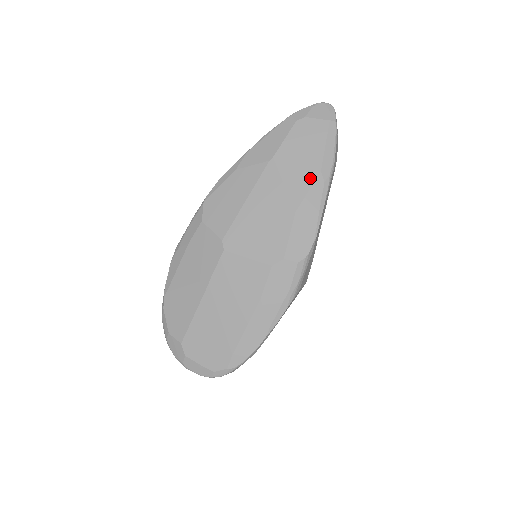
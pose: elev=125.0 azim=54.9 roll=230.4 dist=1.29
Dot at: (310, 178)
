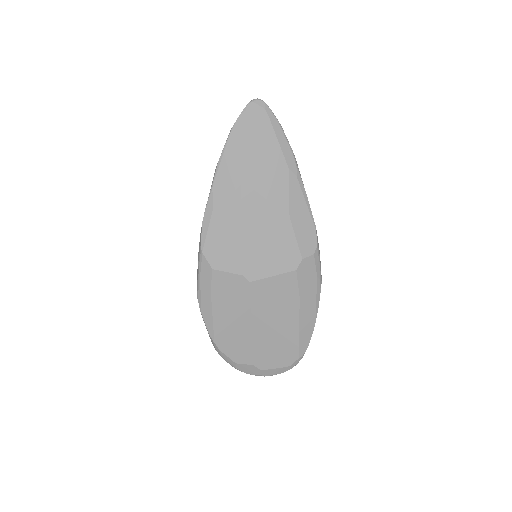
Dot at: (284, 180)
